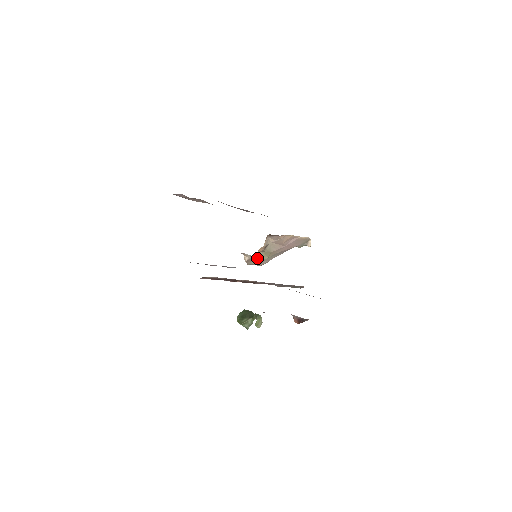
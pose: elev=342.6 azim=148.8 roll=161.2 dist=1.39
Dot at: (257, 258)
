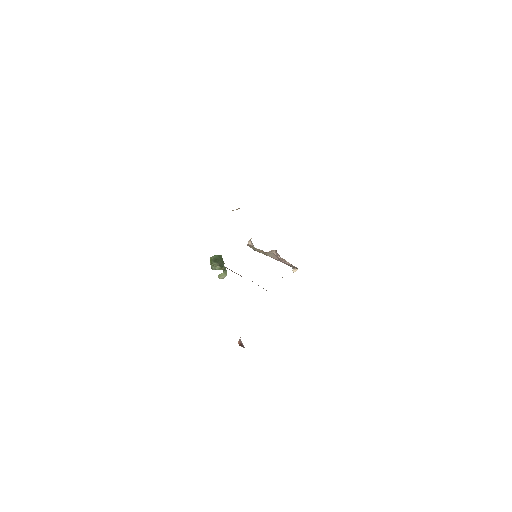
Dot at: occluded
